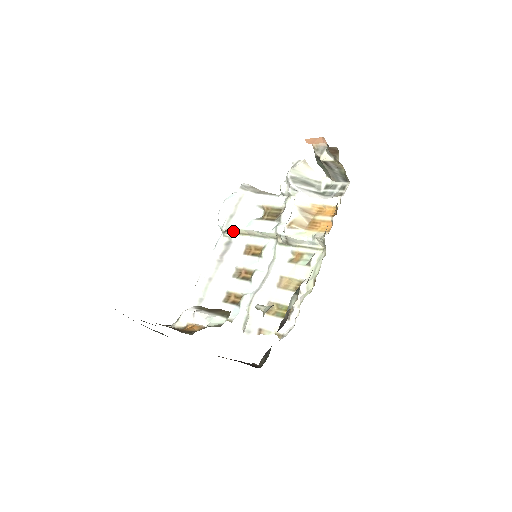
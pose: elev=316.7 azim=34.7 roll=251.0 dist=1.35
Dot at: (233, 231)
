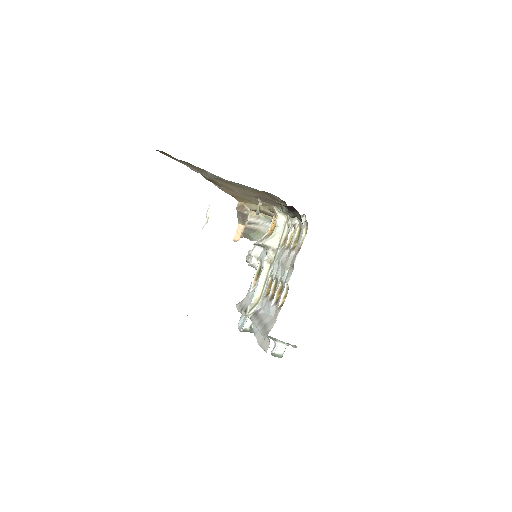
Dot at: (250, 308)
